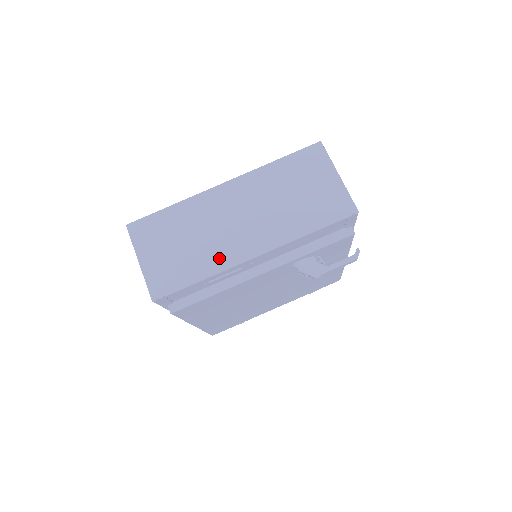
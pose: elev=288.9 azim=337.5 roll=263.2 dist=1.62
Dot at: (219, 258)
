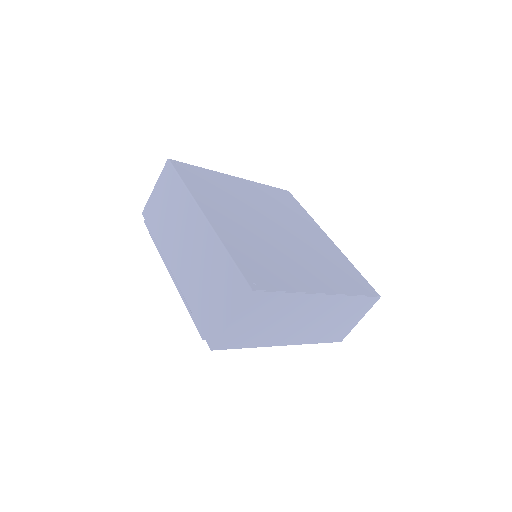
Dot at: (271, 339)
